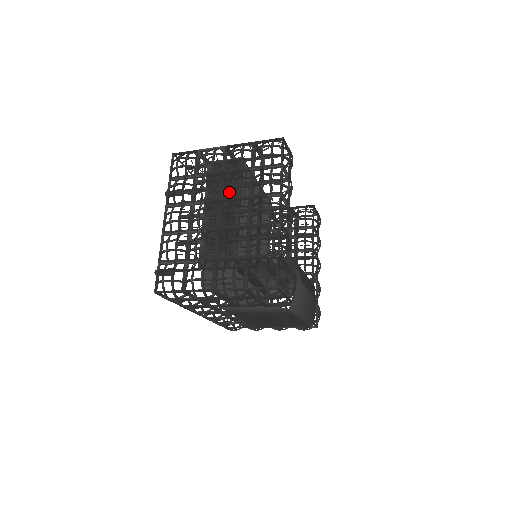
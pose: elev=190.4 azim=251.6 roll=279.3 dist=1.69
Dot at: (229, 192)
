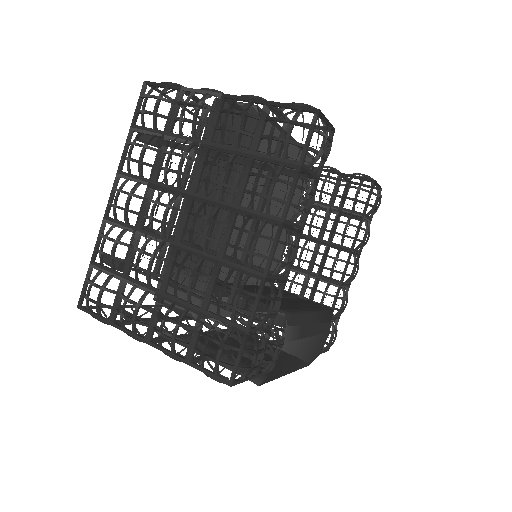
Dot at: (224, 164)
